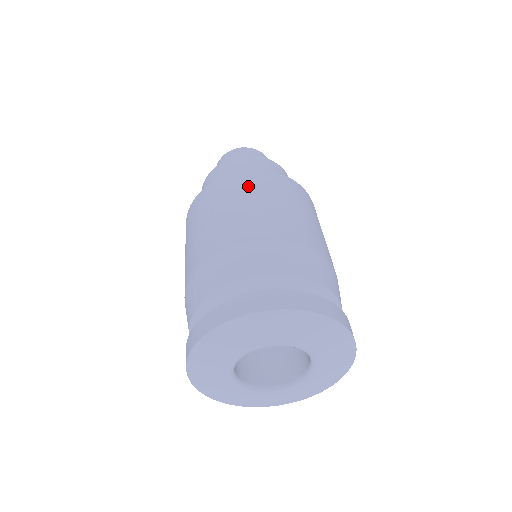
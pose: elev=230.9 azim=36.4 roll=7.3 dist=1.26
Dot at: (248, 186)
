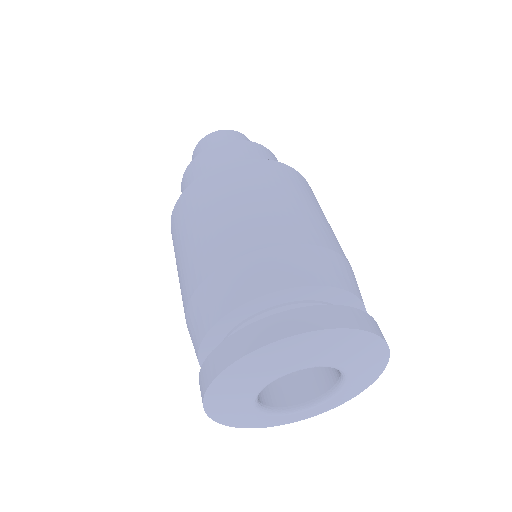
Dot at: (302, 186)
